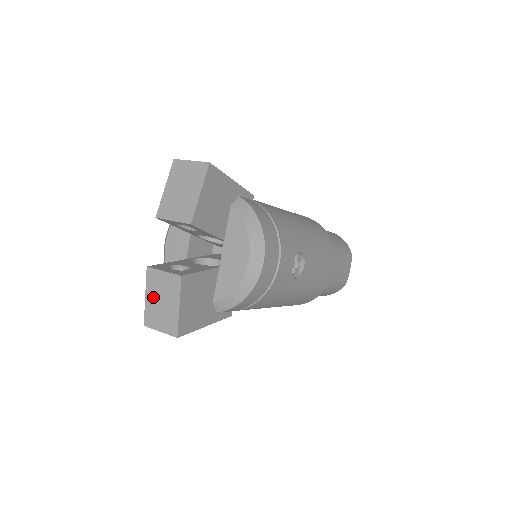
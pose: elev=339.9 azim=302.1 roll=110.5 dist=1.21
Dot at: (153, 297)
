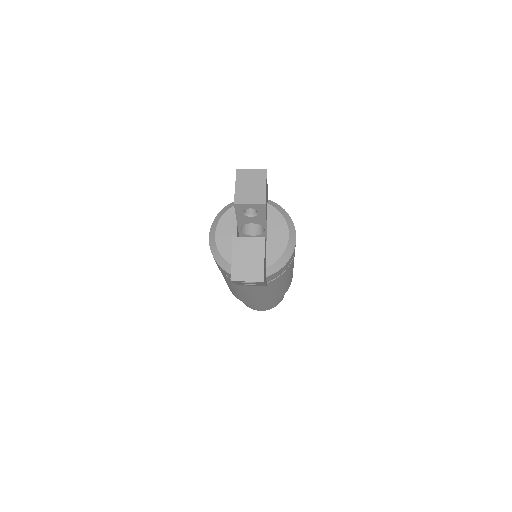
Dot at: (240, 257)
